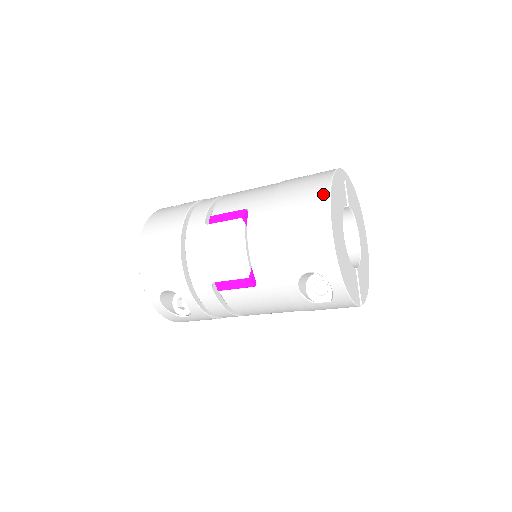
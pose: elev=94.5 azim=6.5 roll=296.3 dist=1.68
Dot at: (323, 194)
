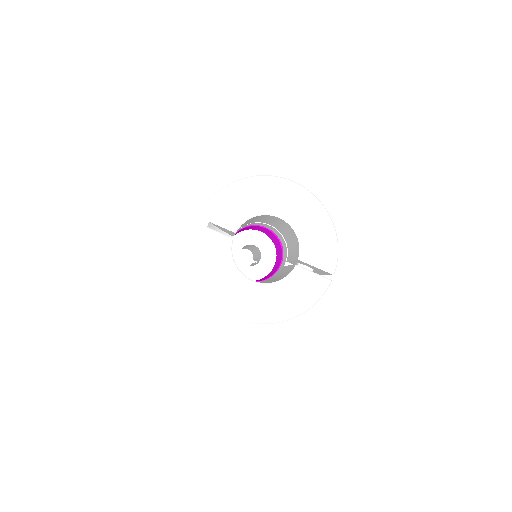
Dot at: occluded
